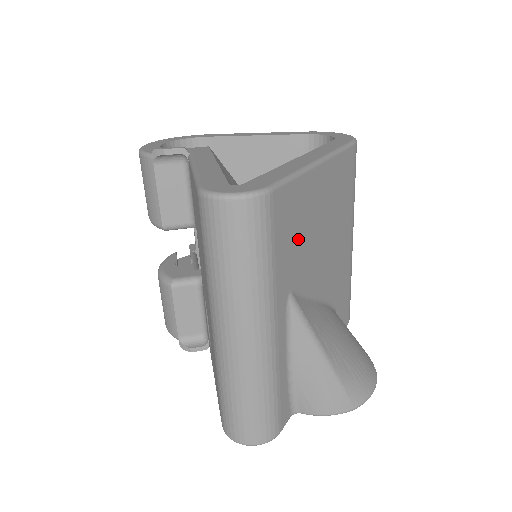
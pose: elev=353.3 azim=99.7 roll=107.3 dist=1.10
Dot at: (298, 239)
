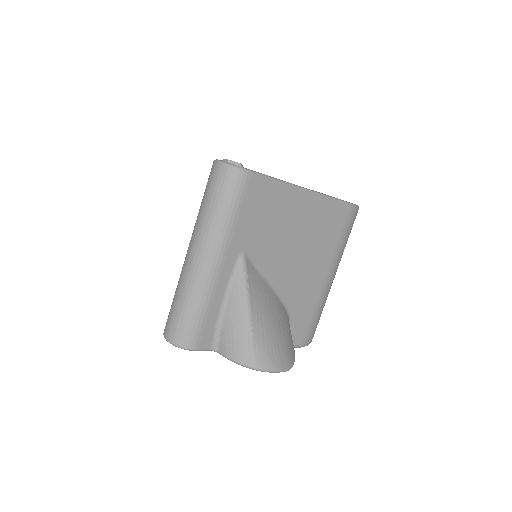
Dot at: (265, 223)
